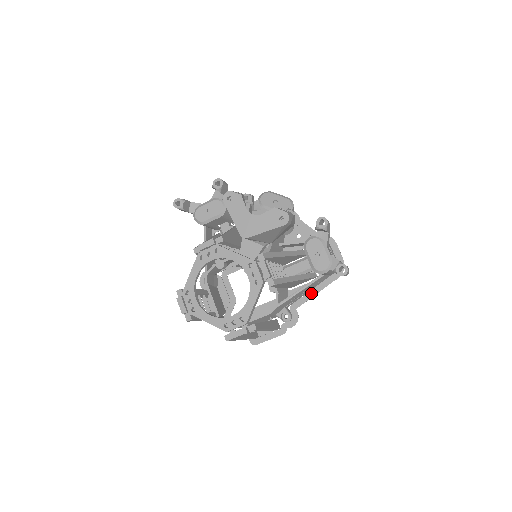
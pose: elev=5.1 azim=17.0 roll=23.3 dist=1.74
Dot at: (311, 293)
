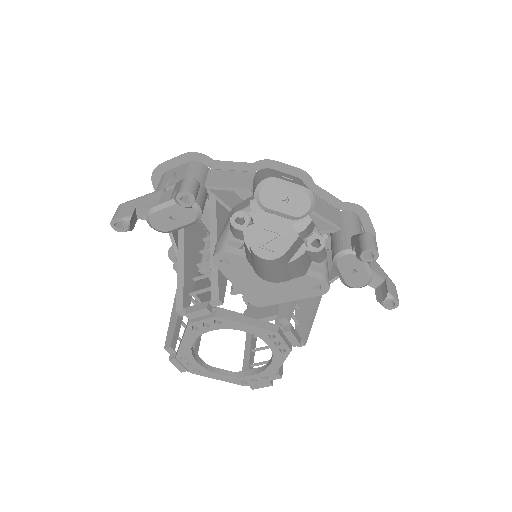
Dot at: occluded
